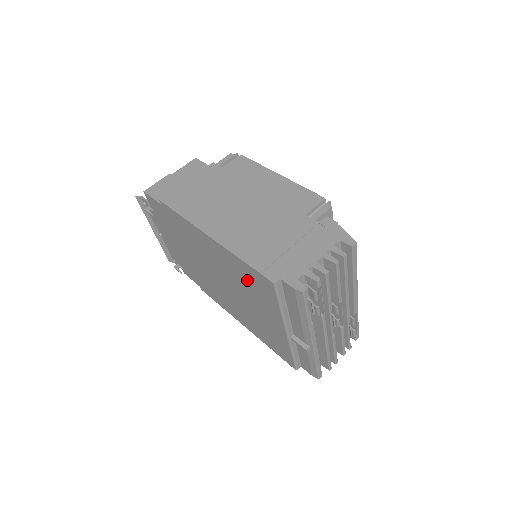
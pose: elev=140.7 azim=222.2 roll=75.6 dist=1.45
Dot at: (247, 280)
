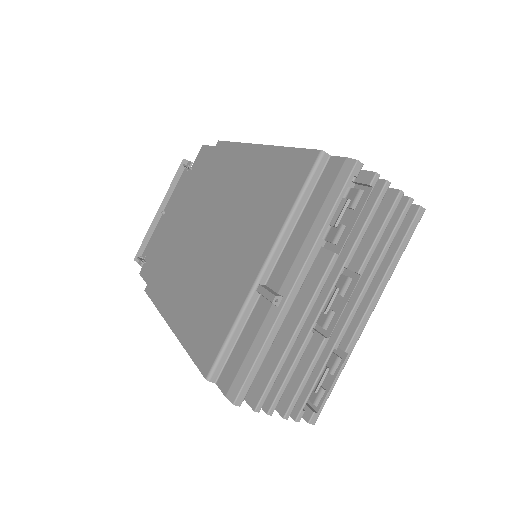
Dot at: (267, 186)
